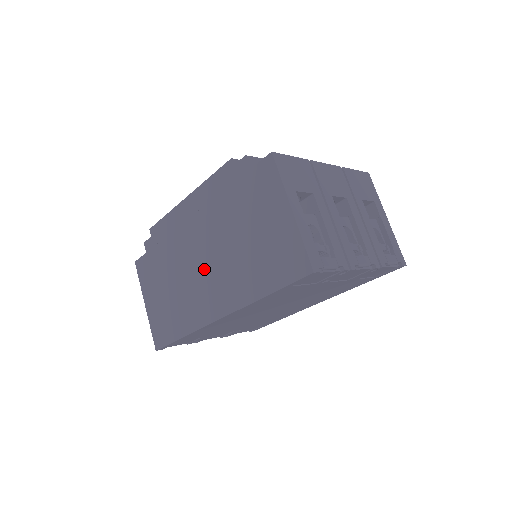
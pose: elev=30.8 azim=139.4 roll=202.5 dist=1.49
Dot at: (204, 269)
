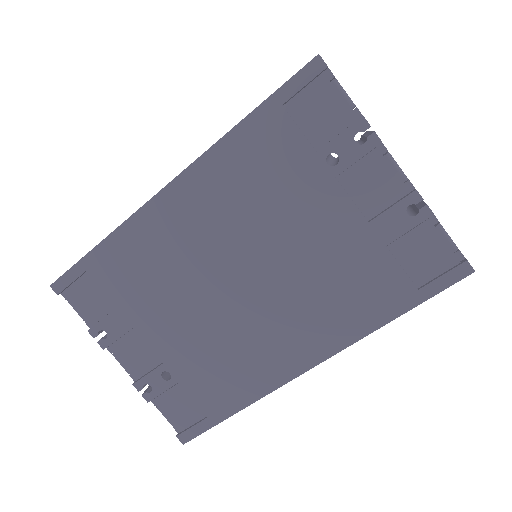
Dot at: occluded
